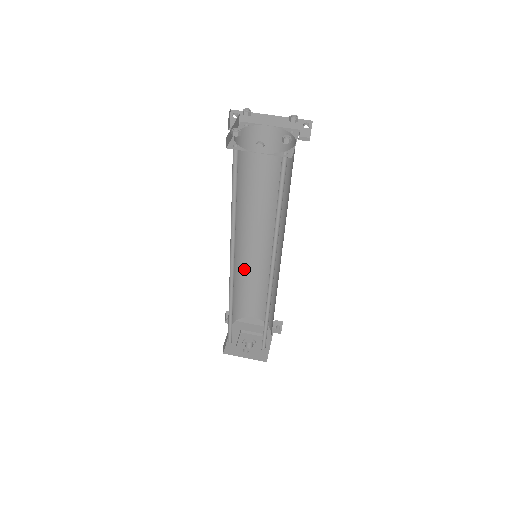
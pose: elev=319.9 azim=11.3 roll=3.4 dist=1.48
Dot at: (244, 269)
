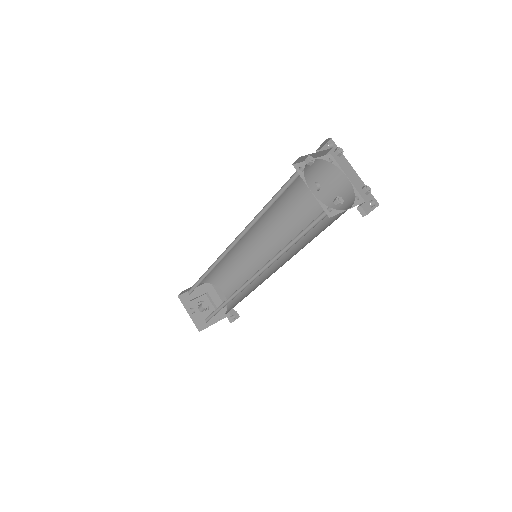
Dot at: (245, 255)
